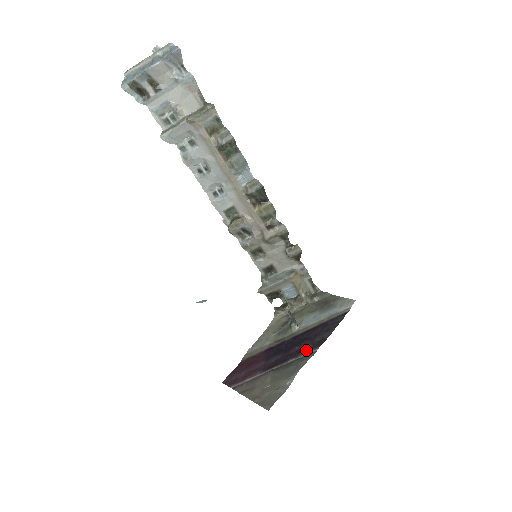
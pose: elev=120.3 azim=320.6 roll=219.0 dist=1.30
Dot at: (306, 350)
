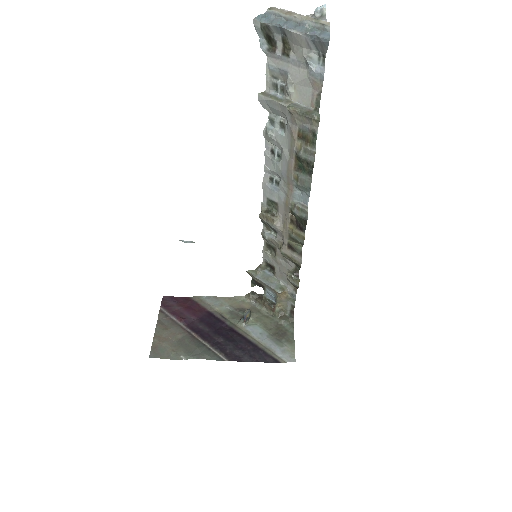
Dot at: (221, 350)
